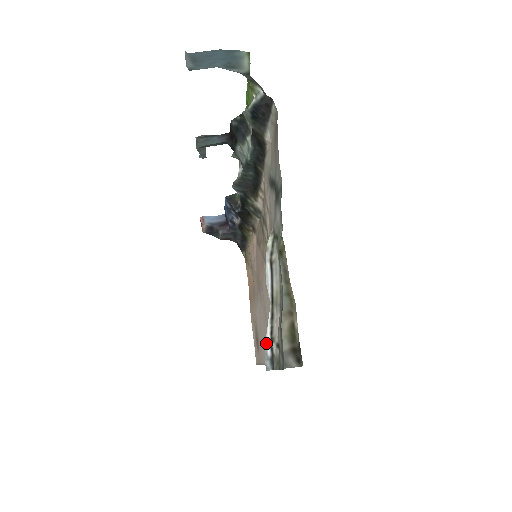
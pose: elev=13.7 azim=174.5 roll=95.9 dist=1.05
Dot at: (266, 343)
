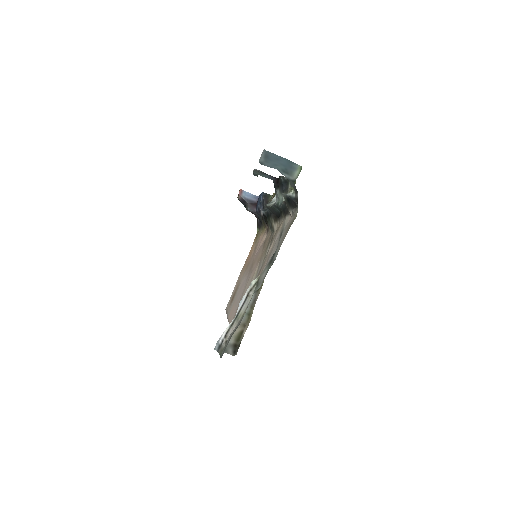
Dot at: (222, 335)
